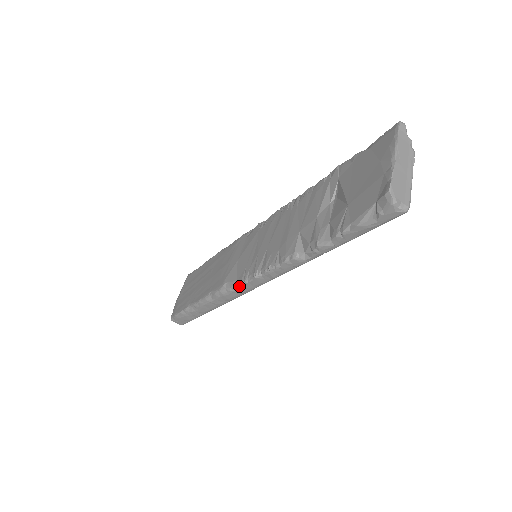
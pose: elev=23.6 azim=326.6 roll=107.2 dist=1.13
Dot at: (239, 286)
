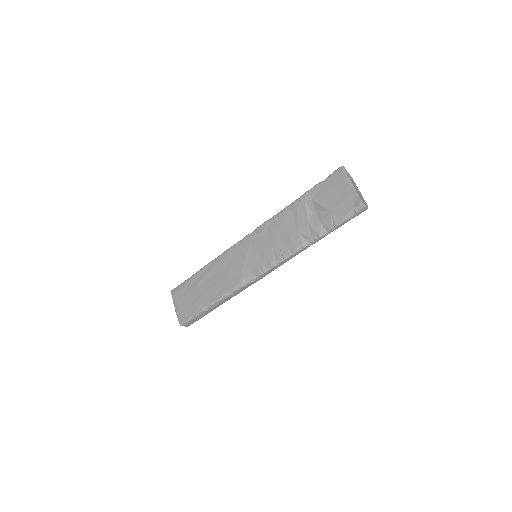
Dot at: (258, 277)
